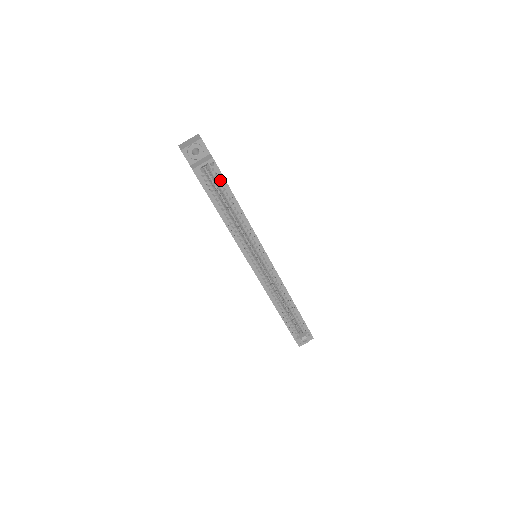
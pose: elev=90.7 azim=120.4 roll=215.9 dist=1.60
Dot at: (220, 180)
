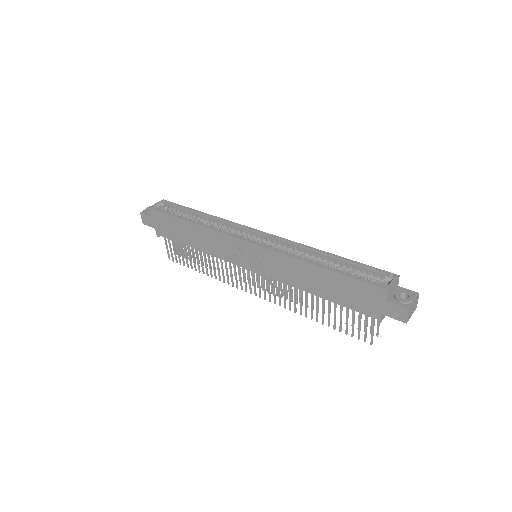
Dot at: (176, 208)
